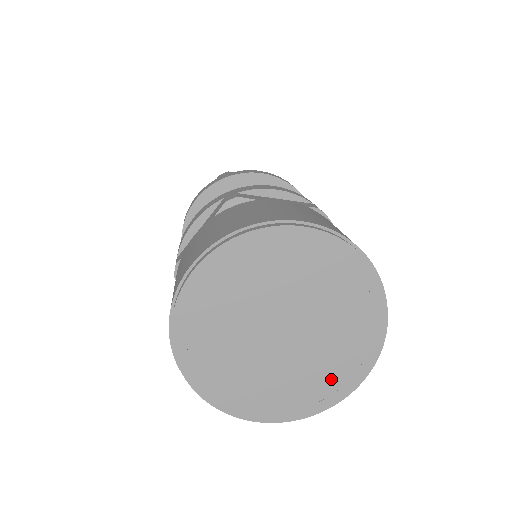
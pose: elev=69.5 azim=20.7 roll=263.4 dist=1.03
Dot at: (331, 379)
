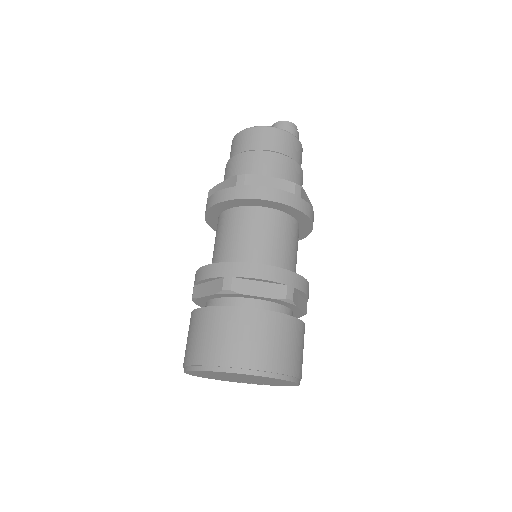
Dot at: occluded
